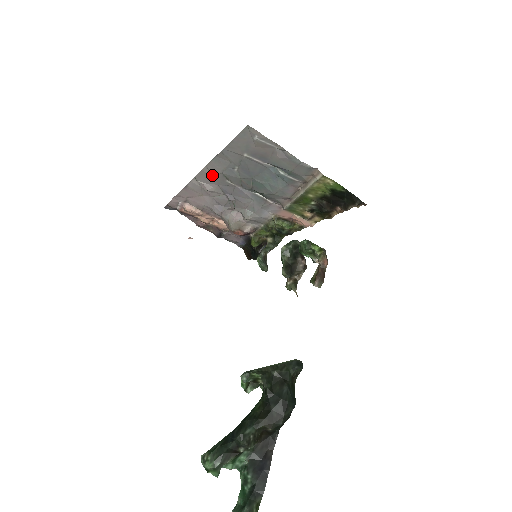
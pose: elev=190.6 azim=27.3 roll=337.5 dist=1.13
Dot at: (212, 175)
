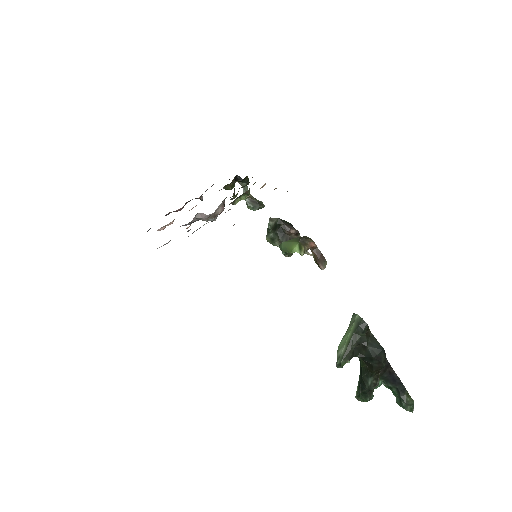
Dot at: occluded
